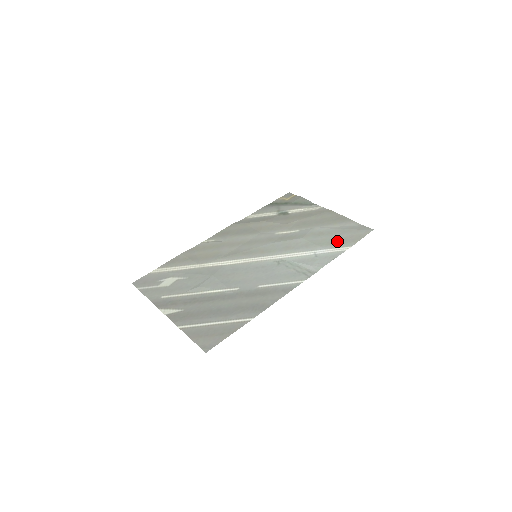
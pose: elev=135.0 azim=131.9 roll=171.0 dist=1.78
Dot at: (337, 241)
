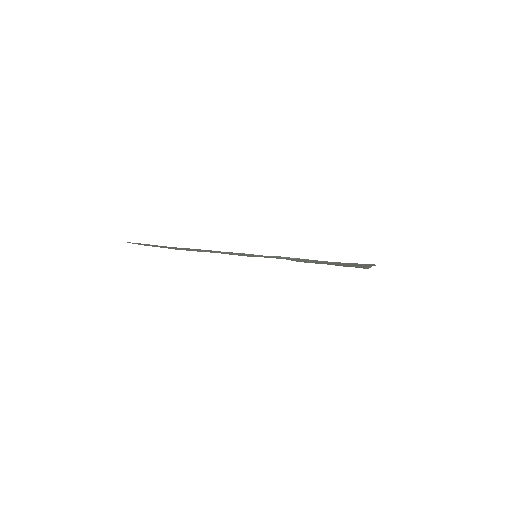
Dot at: occluded
